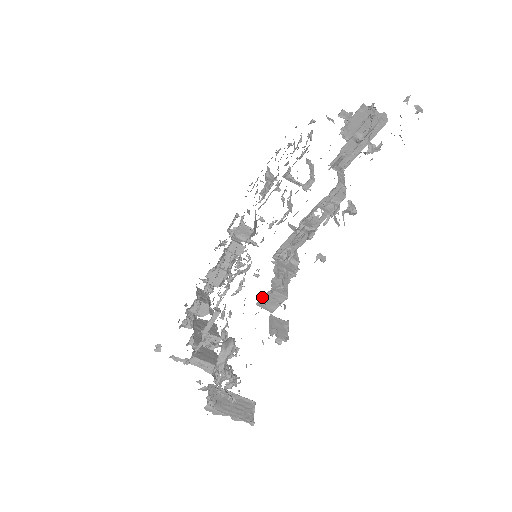
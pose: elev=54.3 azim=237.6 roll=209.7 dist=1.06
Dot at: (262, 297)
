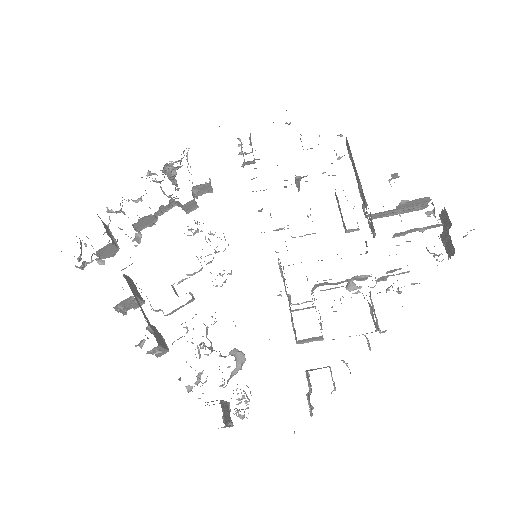
Dot at: (309, 338)
